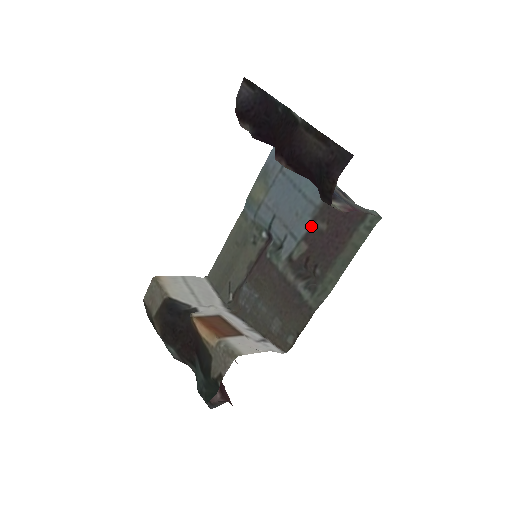
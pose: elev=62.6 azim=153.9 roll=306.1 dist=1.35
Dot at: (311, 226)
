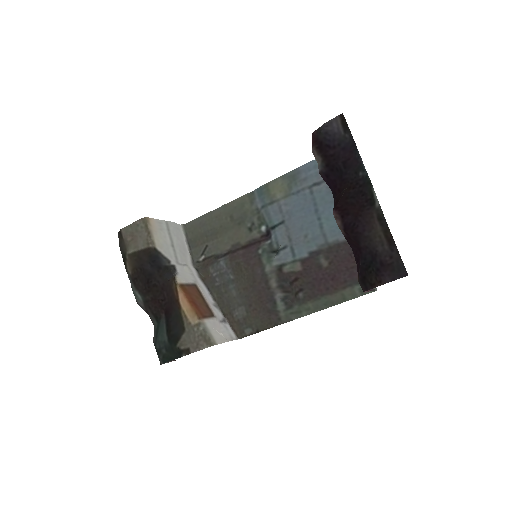
Dot at: (314, 255)
